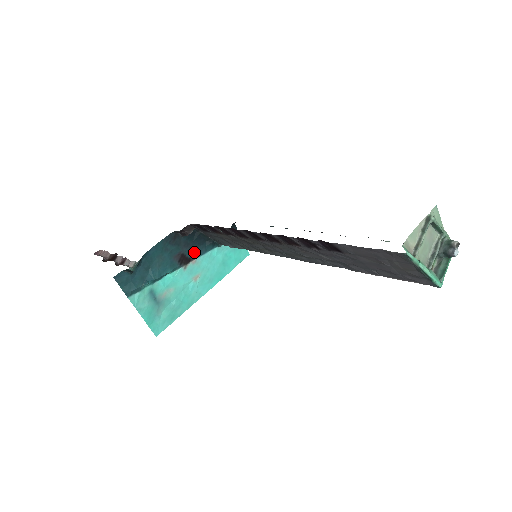
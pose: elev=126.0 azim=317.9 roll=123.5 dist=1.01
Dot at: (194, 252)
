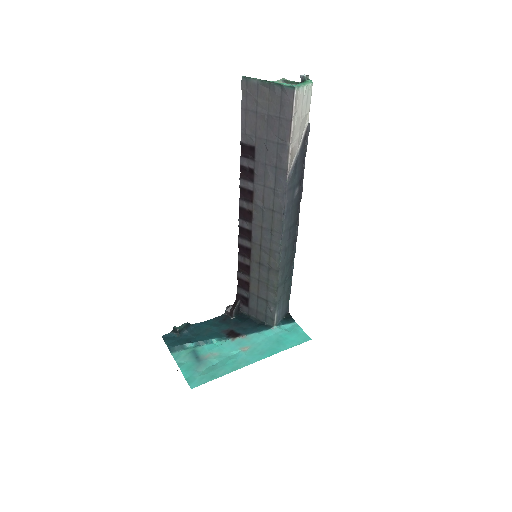
Dot at: (244, 330)
